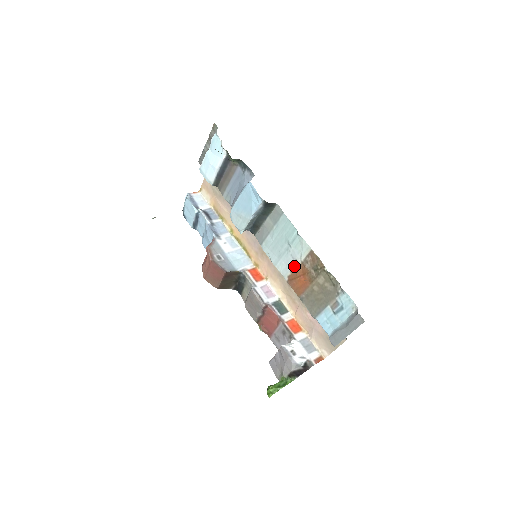
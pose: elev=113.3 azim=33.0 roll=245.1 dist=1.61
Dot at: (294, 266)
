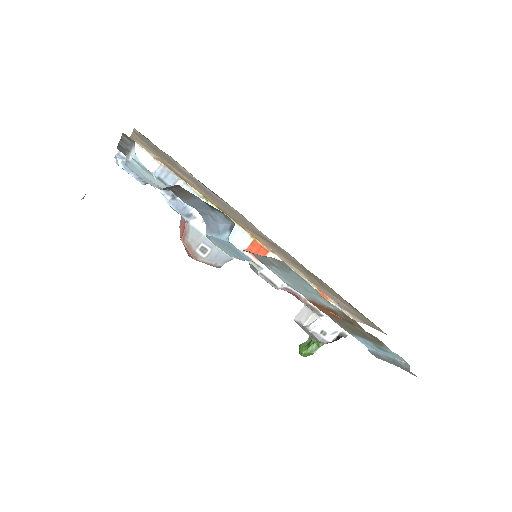
Dot at: (318, 302)
